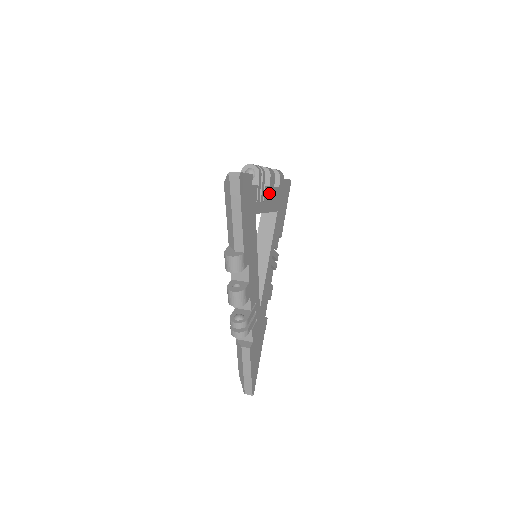
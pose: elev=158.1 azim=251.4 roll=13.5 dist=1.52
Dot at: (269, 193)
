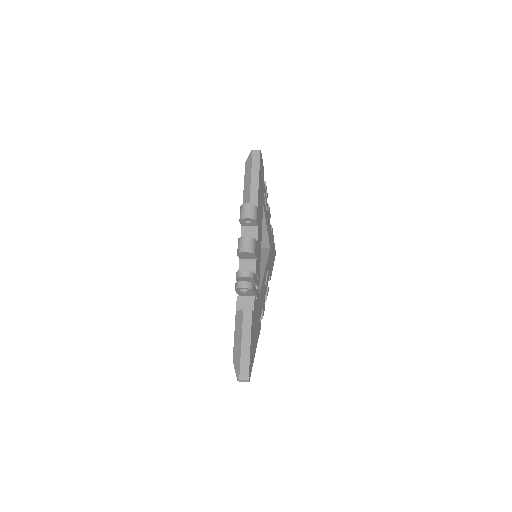
Dot at: (268, 217)
